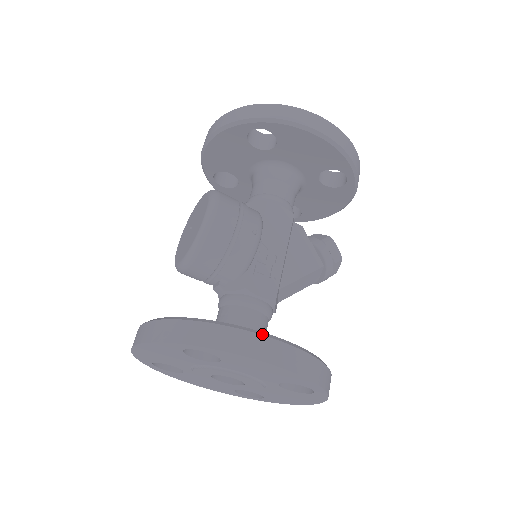
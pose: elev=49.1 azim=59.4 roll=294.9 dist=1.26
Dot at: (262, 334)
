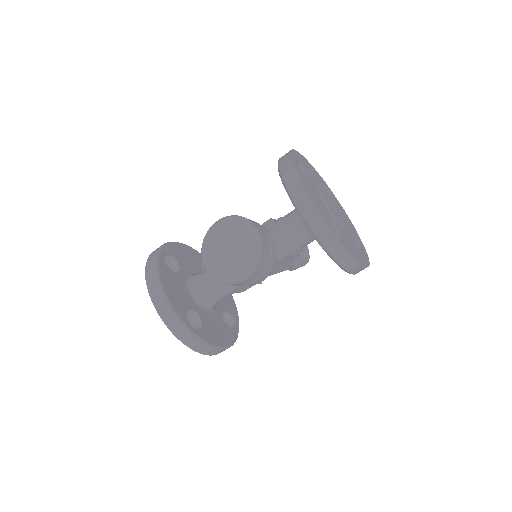
Dot at: (216, 348)
